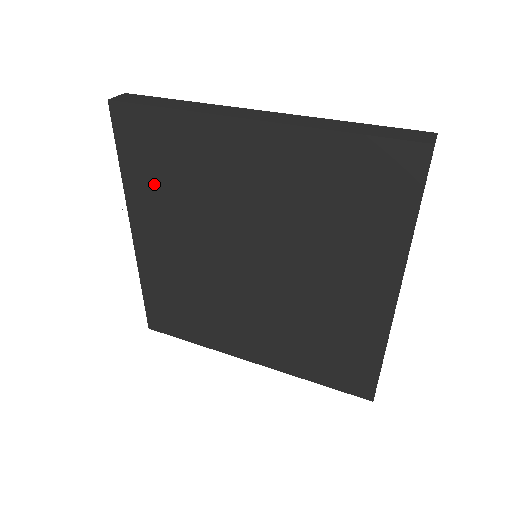
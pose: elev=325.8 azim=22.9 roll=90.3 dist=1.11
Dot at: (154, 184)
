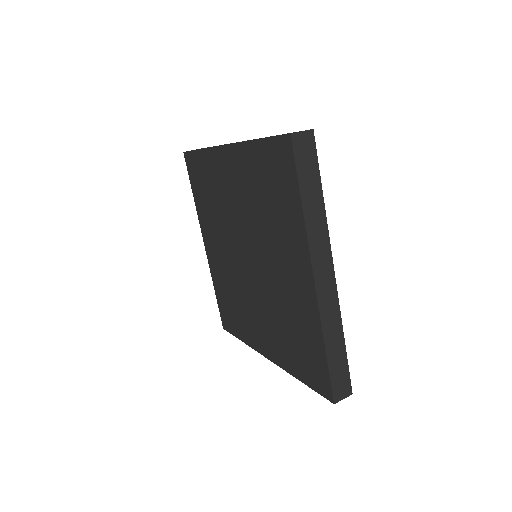
Dot at: (205, 205)
